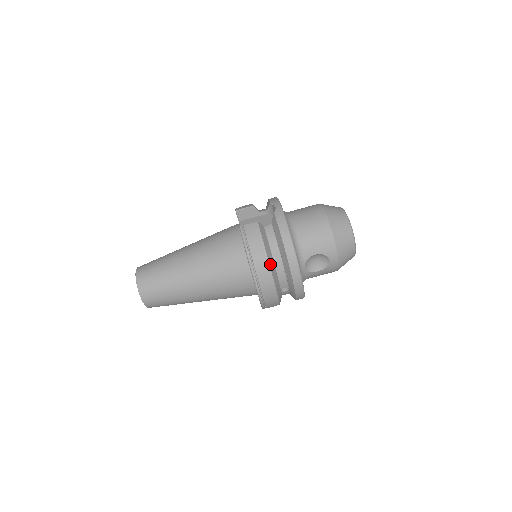
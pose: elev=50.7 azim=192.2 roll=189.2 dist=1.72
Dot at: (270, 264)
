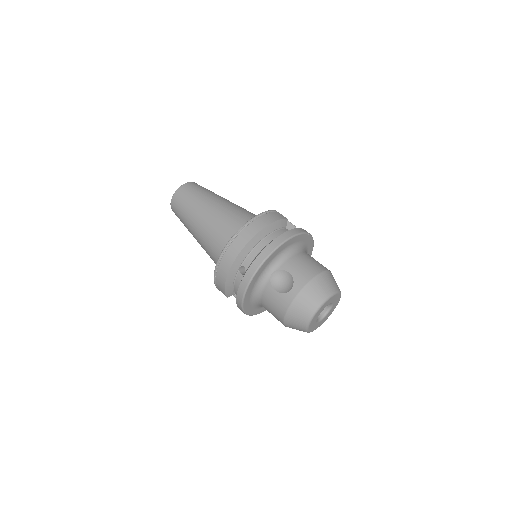
Dot at: (260, 233)
